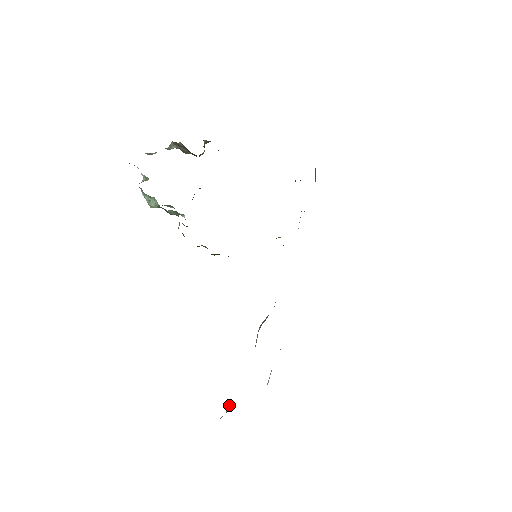
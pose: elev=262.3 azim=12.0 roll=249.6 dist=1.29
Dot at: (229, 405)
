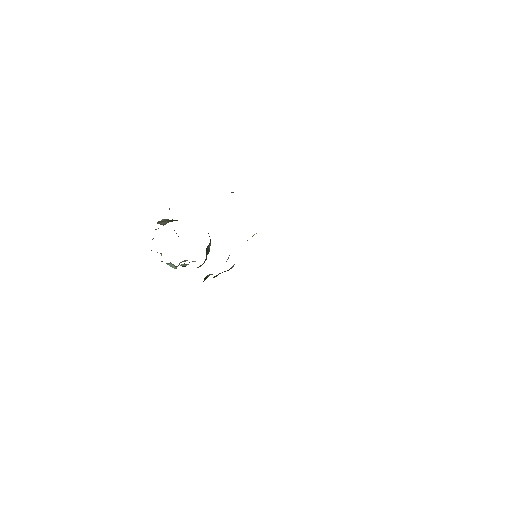
Dot at: occluded
